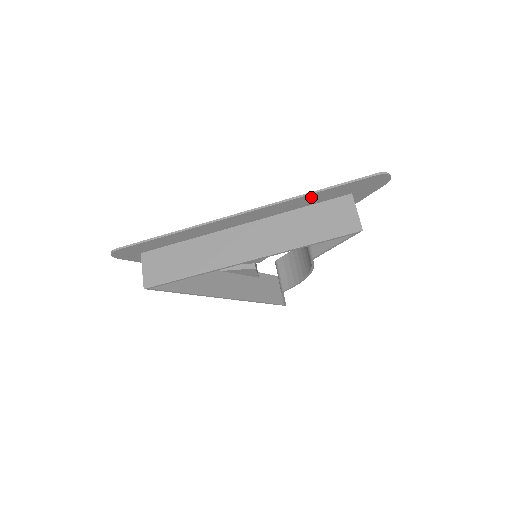
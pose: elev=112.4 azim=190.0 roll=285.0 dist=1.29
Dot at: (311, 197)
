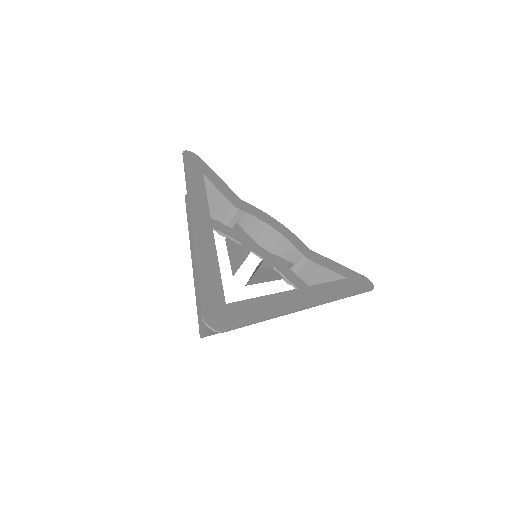
Dot at: (344, 293)
